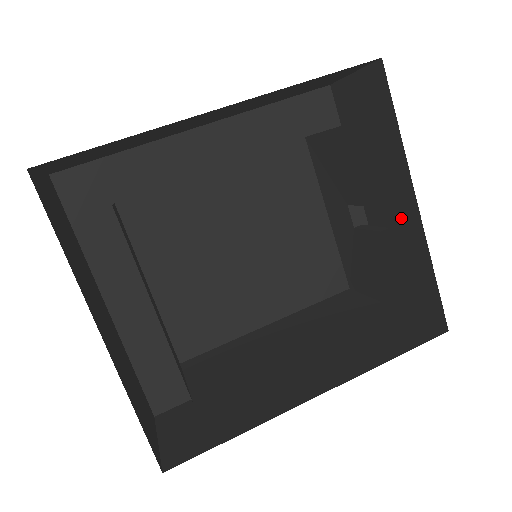
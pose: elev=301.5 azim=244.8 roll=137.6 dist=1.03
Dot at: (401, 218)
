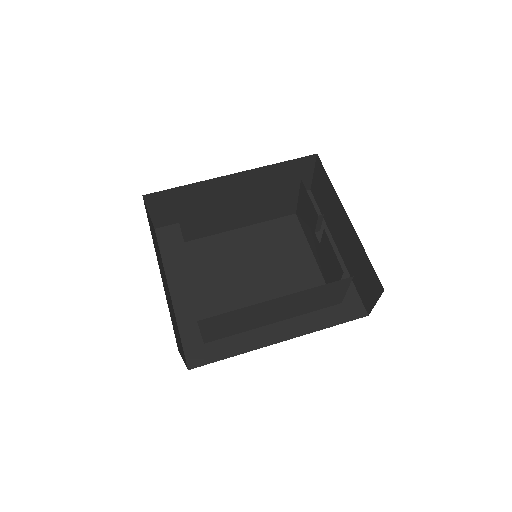
Dot at: (348, 234)
